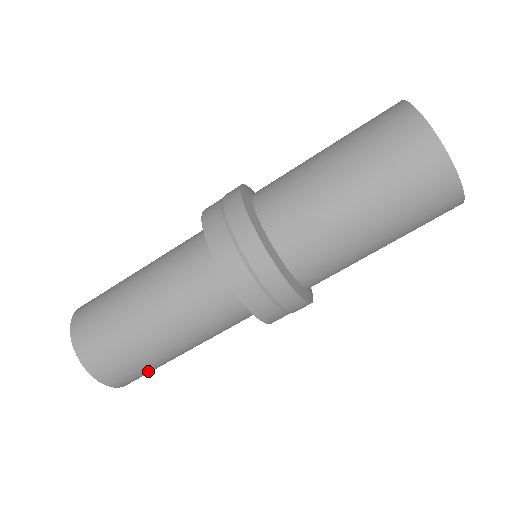
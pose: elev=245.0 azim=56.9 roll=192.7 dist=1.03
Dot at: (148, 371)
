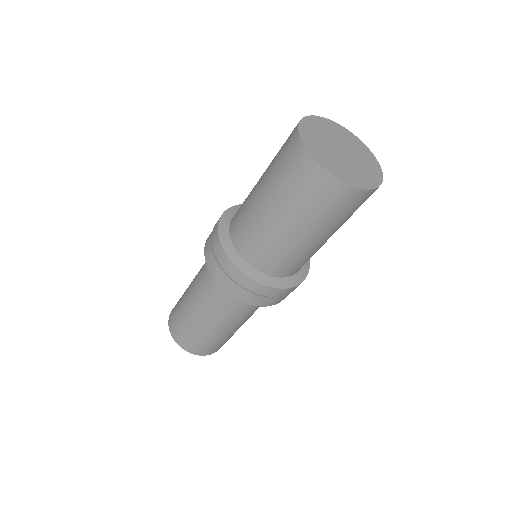
Dot at: occluded
